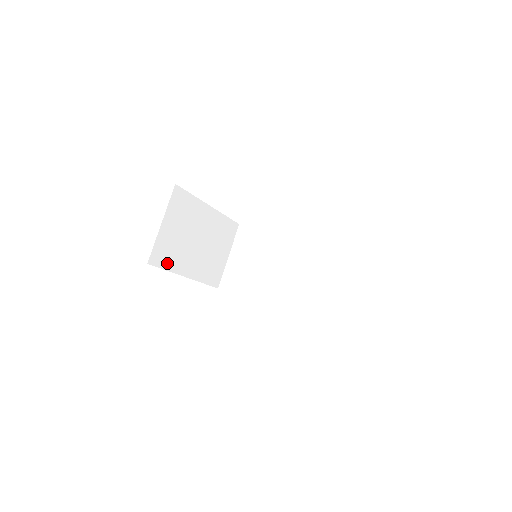
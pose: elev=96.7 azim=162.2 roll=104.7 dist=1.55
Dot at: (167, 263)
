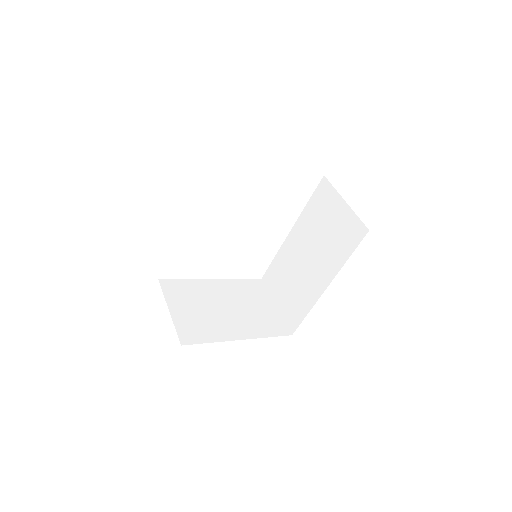
Dot at: (205, 337)
